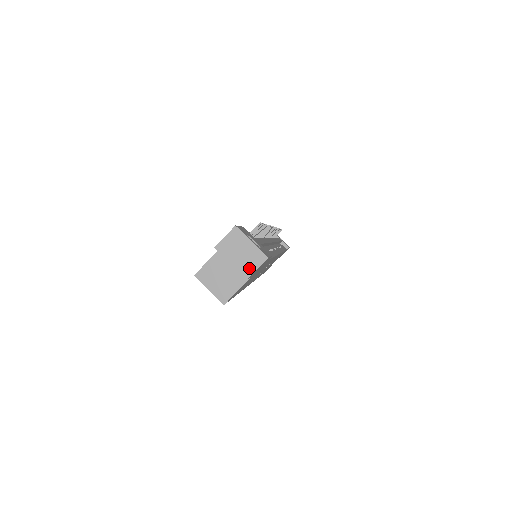
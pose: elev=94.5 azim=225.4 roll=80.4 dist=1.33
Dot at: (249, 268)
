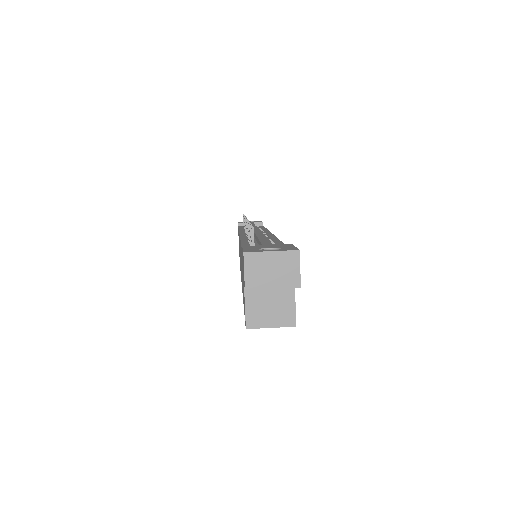
Dot at: (292, 276)
